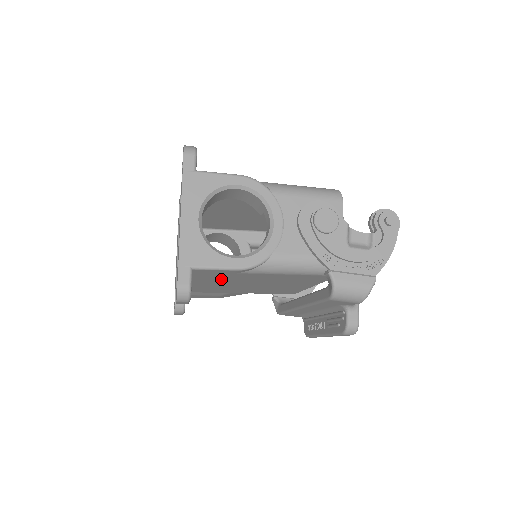
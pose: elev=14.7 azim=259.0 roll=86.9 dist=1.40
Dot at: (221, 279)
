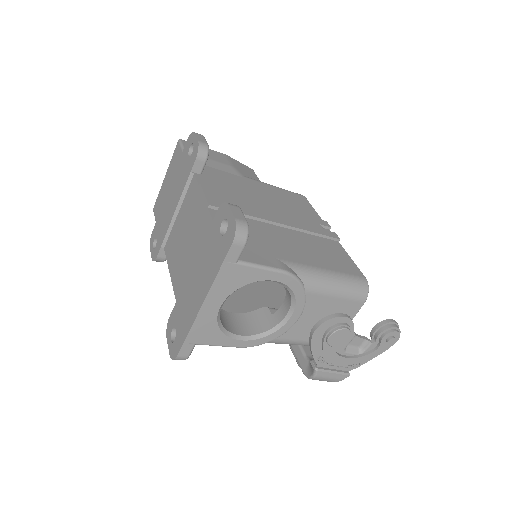
Dot at: occluded
